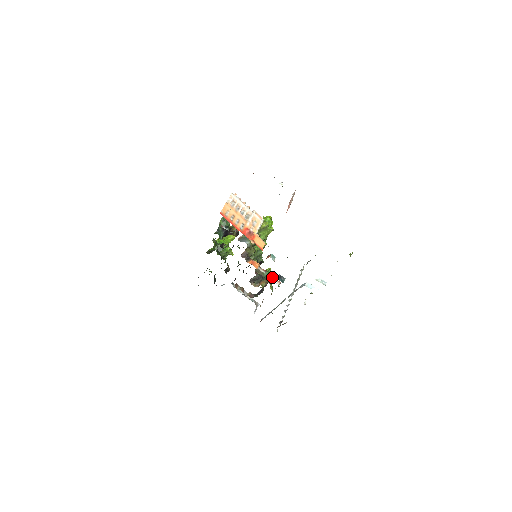
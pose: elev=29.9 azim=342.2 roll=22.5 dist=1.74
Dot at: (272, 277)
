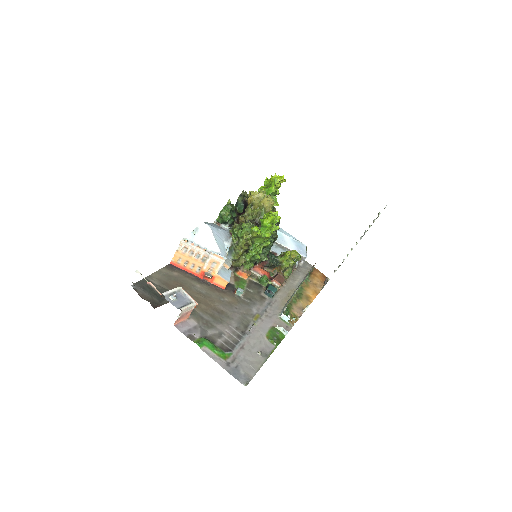
Dot at: (266, 284)
